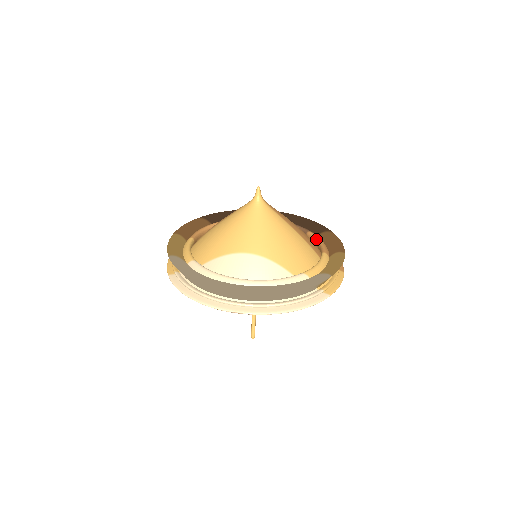
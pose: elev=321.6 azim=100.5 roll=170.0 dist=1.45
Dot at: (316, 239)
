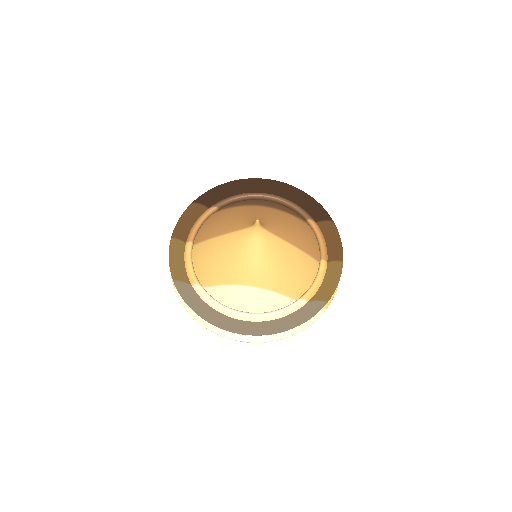
Dot at: (316, 233)
